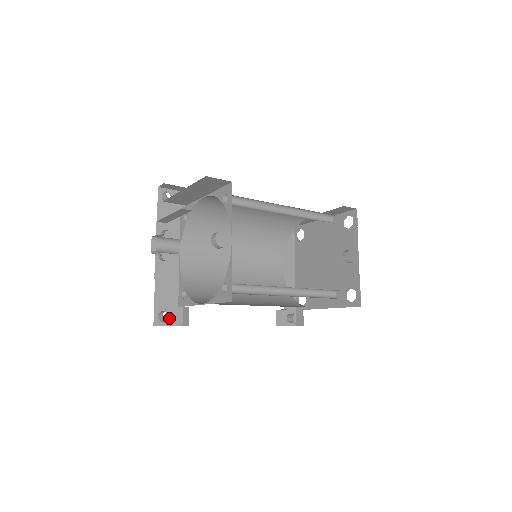
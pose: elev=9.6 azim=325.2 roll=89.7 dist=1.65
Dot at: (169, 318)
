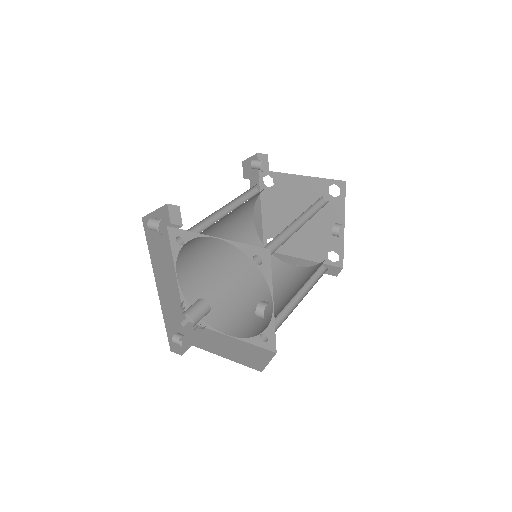
Dot at: occluded
